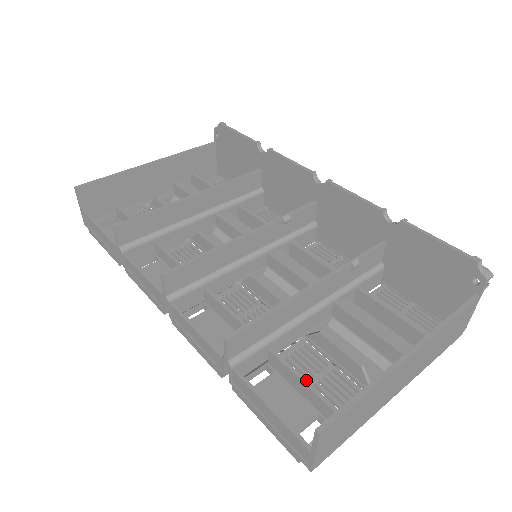
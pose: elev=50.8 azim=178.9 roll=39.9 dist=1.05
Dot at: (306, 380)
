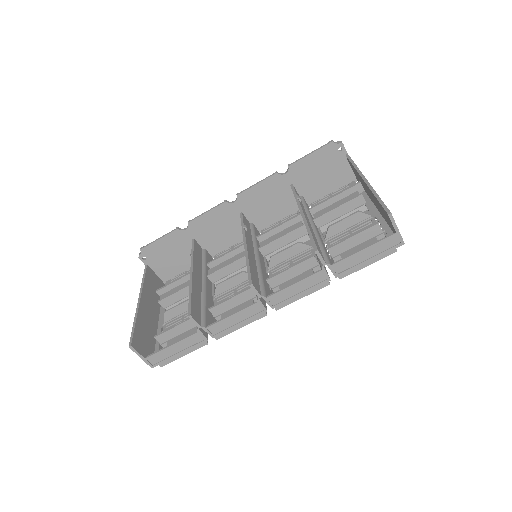
Dot at: (355, 234)
